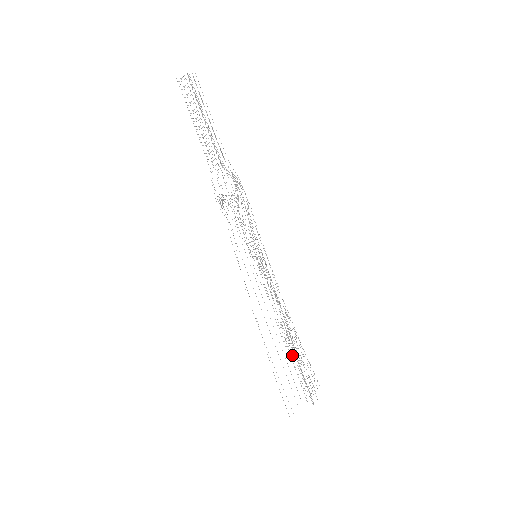
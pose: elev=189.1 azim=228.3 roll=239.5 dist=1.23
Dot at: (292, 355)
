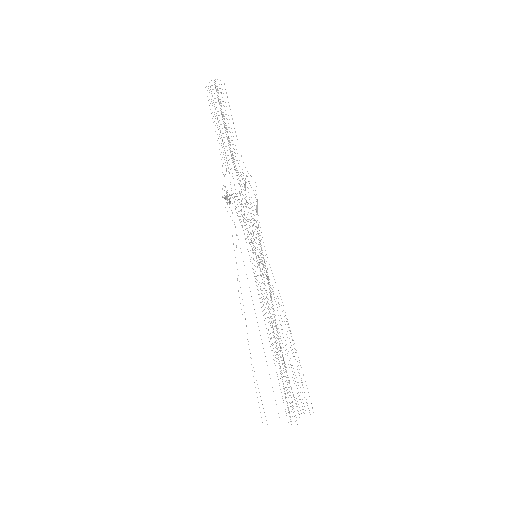
Dot at: occluded
